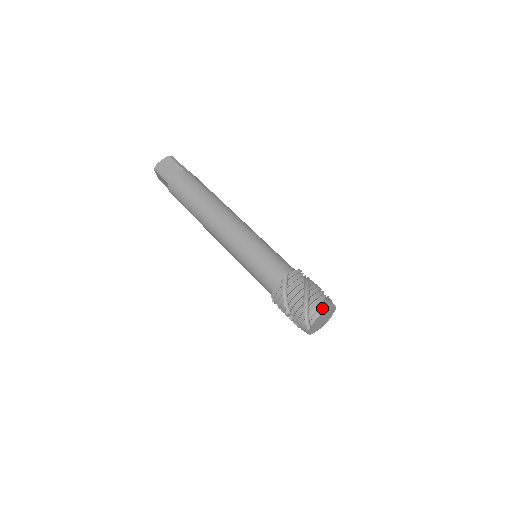
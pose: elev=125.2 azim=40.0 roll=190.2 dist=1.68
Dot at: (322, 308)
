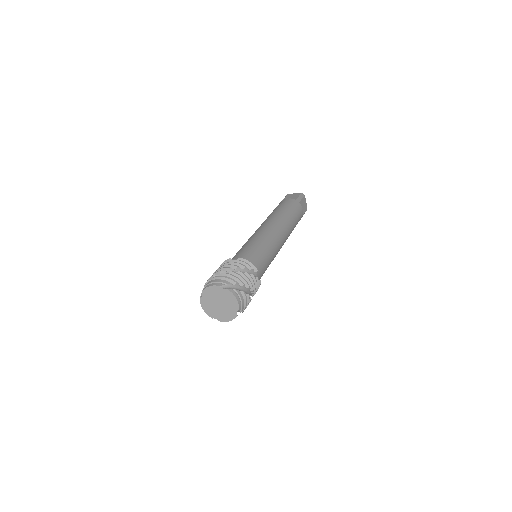
Dot at: (219, 283)
